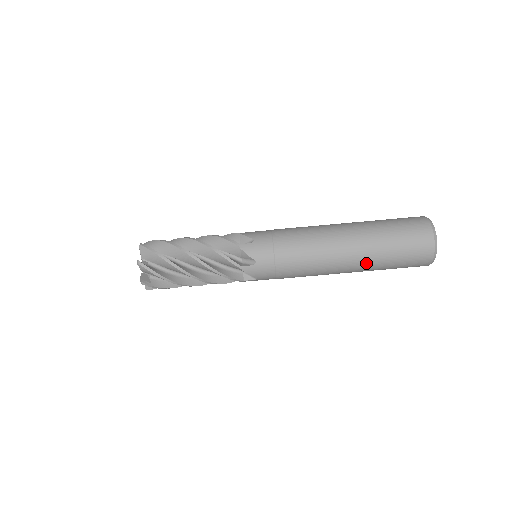
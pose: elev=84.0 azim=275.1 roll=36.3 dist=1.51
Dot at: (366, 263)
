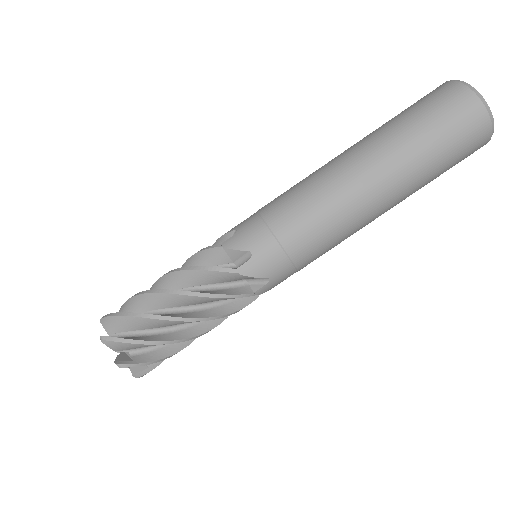
Dot at: (407, 196)
